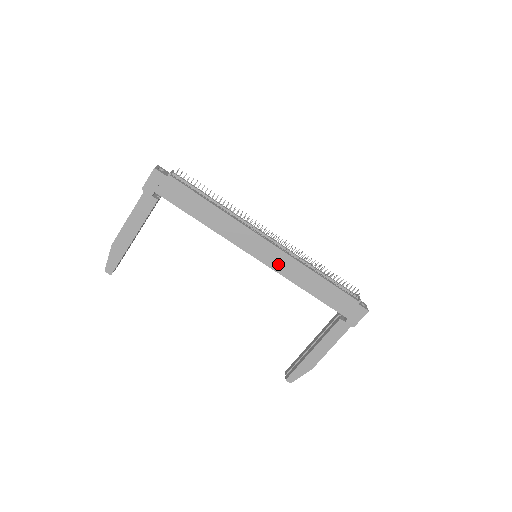
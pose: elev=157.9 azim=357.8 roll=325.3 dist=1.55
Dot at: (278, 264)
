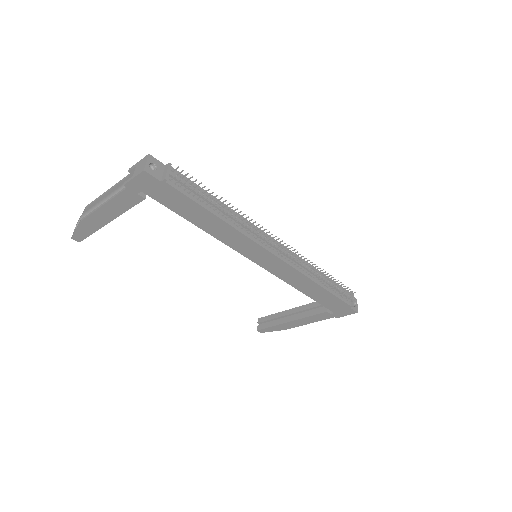
Dot at: (279, 271)
